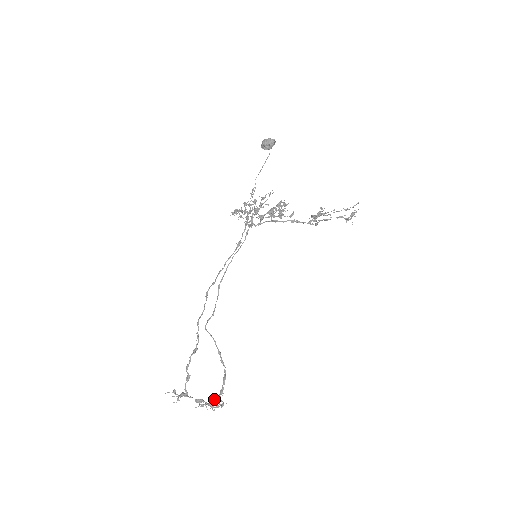
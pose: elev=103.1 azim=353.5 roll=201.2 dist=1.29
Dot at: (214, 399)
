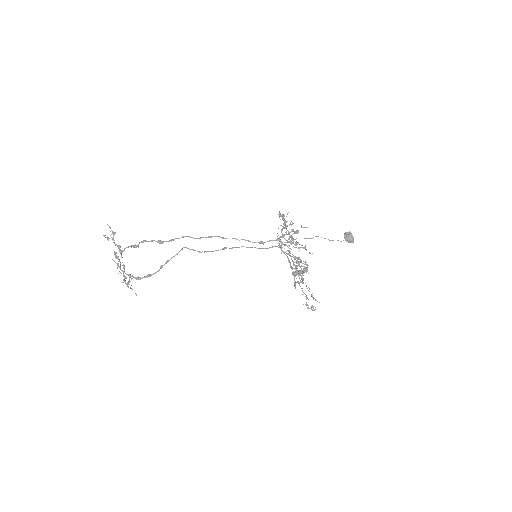
Dot at: (130, 276)
